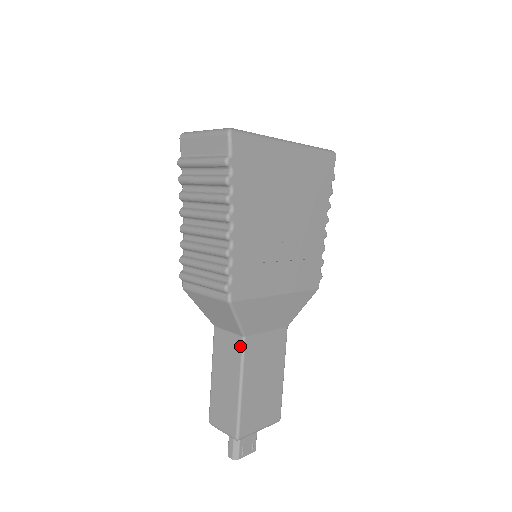
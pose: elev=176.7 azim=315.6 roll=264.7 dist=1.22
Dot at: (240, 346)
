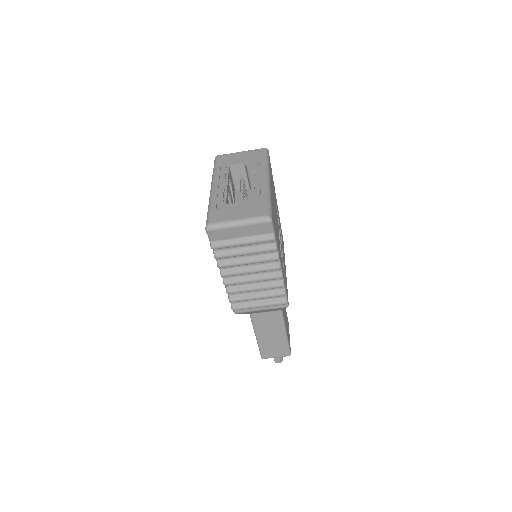
Dot at: (280, 315)
